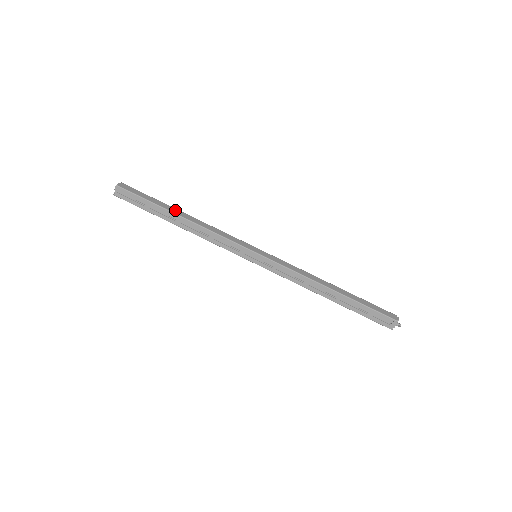
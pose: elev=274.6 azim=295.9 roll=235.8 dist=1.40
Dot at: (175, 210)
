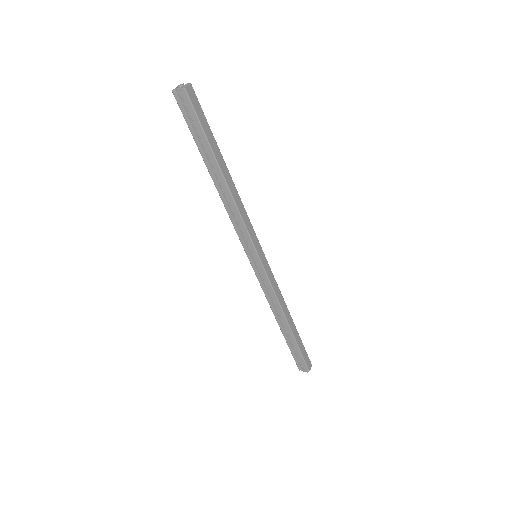
Dot at: (222, 162)
